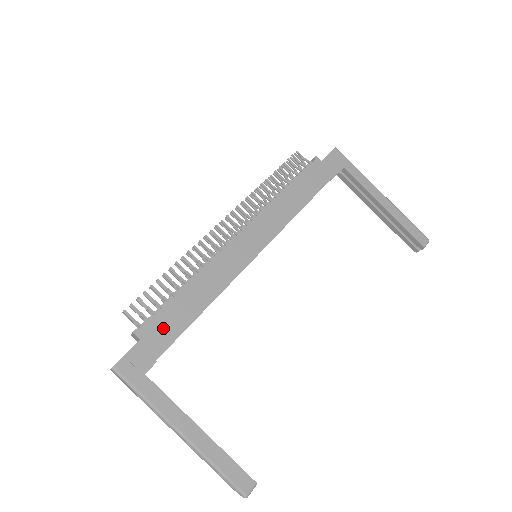
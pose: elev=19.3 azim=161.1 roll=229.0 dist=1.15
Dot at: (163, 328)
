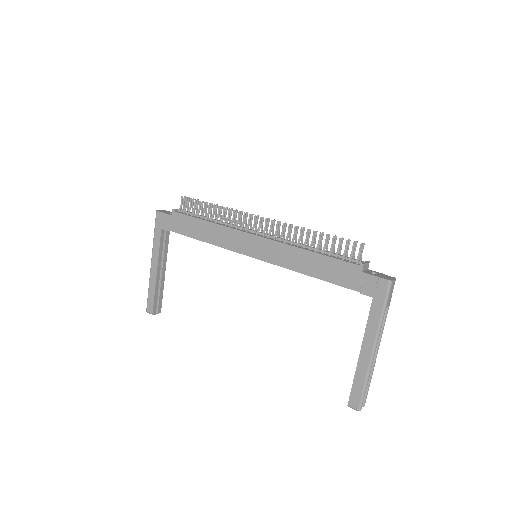
Dot at: (182, 223)
